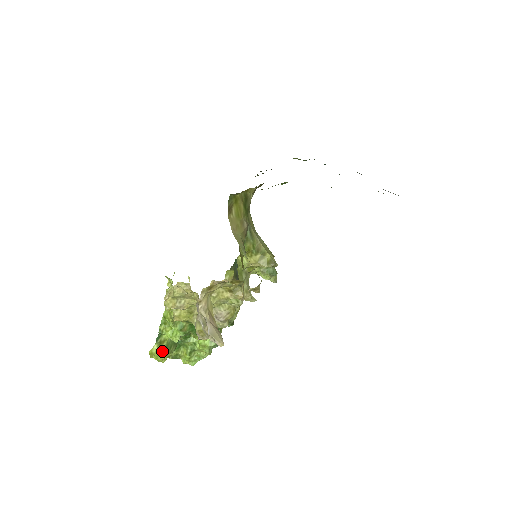
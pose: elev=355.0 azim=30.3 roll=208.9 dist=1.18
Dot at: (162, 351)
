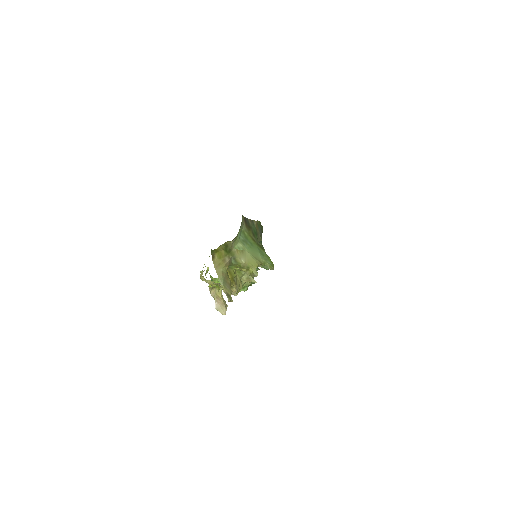
Dot at: occluded
